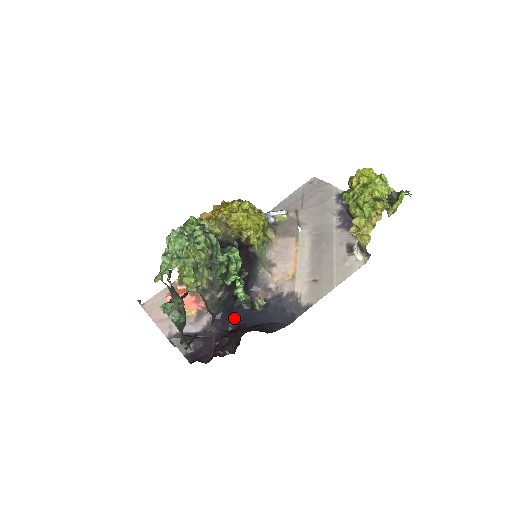
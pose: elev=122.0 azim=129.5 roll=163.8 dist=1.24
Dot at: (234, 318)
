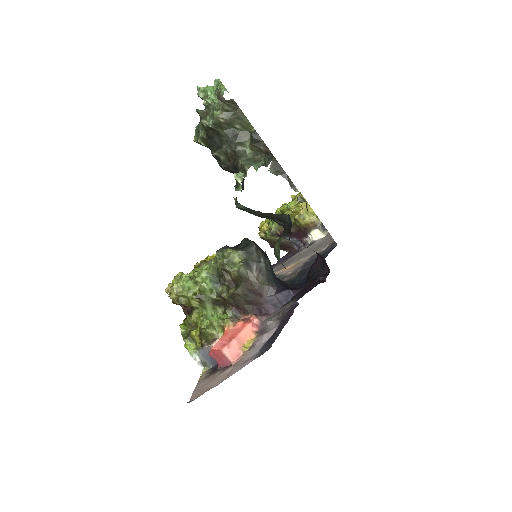
Dot at: (294, 288)
